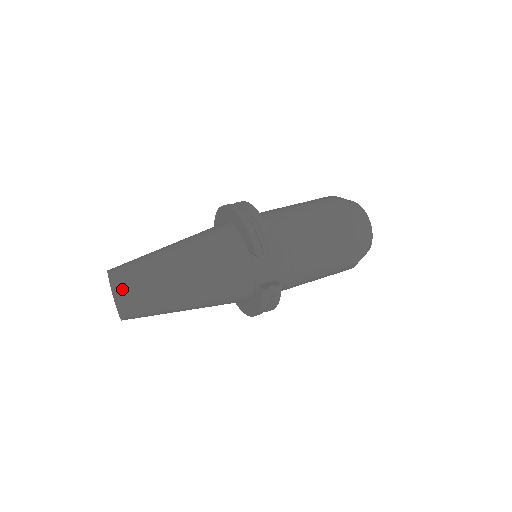
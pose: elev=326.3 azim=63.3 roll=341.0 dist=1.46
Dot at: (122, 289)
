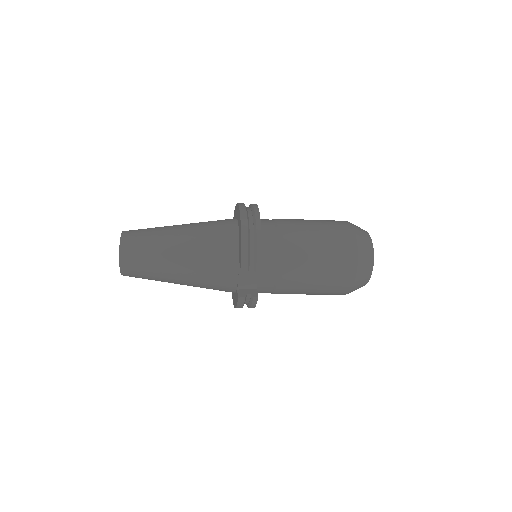
Dot at: (125, 255)
